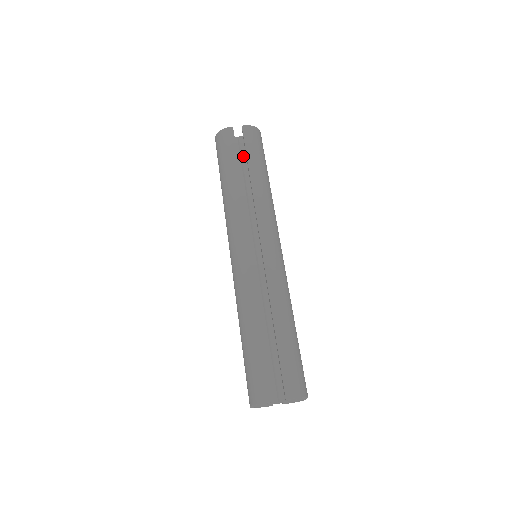
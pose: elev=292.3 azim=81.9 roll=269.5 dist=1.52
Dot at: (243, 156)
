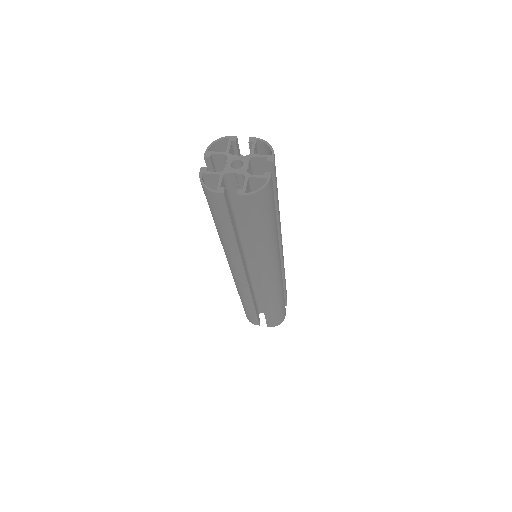
Dot at: occluded
